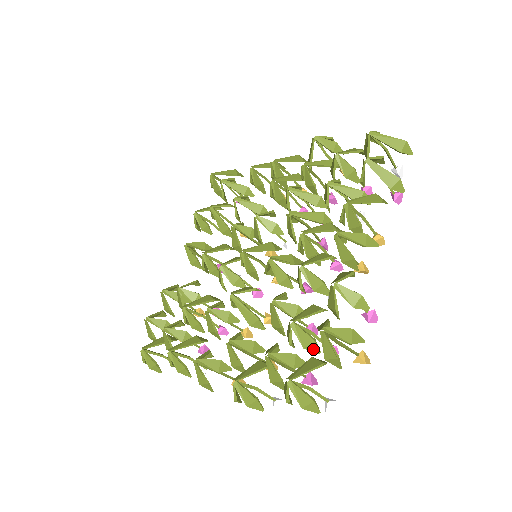
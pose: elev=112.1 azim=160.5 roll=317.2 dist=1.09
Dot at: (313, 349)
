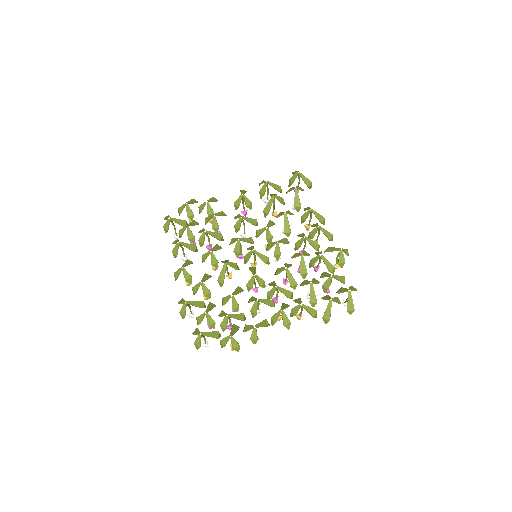
Dot at: (223, 329)
